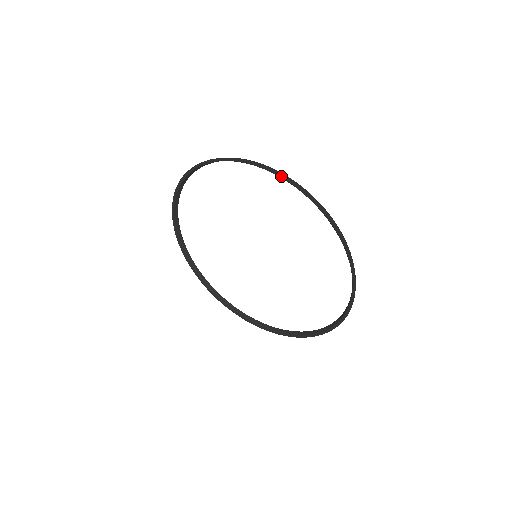
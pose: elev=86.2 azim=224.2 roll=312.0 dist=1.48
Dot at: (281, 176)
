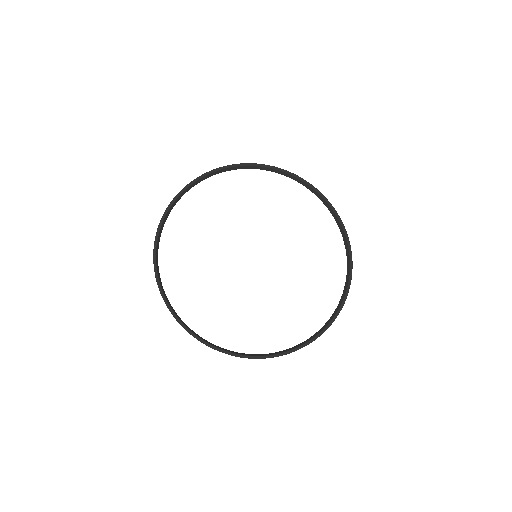
Dot at: (330, 204)
